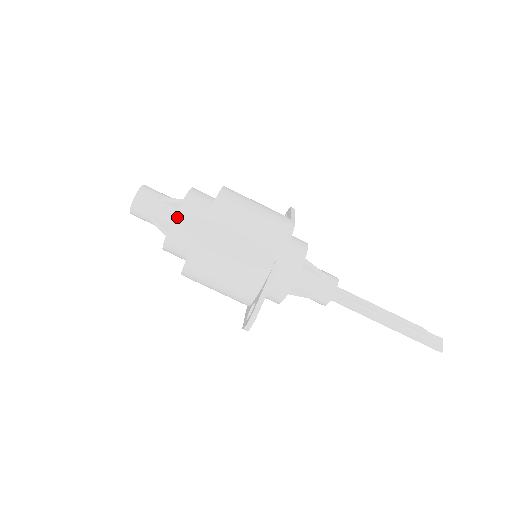
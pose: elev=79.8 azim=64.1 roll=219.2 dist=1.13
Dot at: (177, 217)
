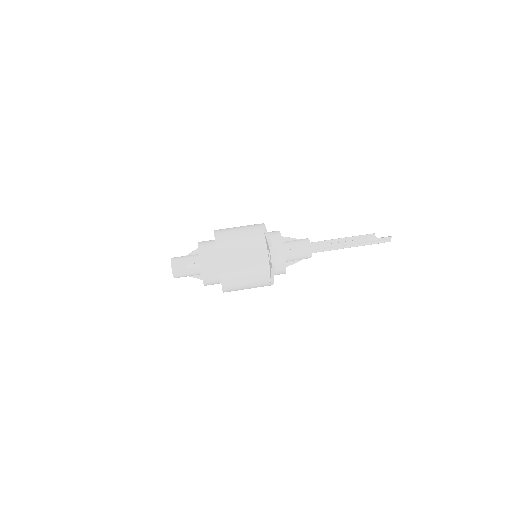
Dot at: (199, 247)
